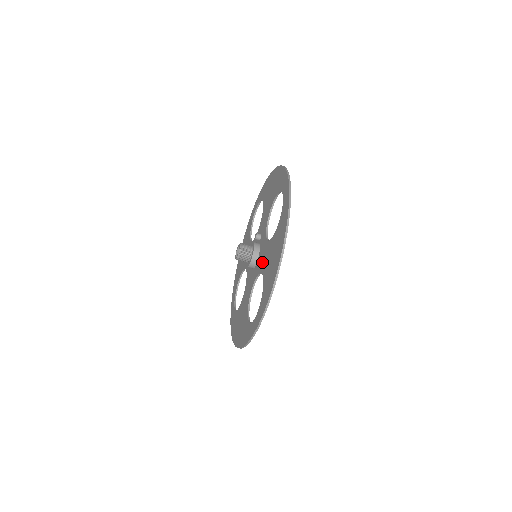
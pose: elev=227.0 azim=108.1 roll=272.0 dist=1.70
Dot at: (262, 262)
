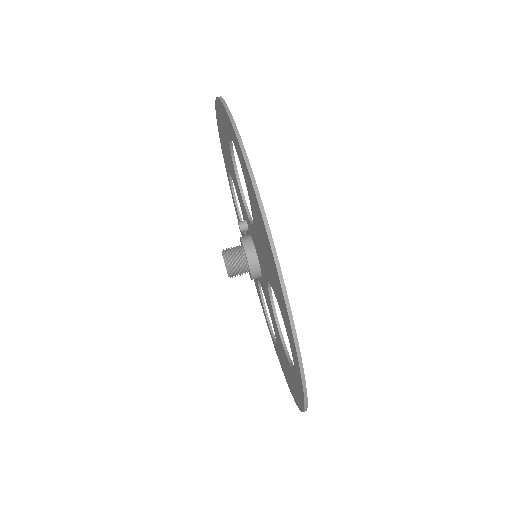
Dot at: (262, 263)
